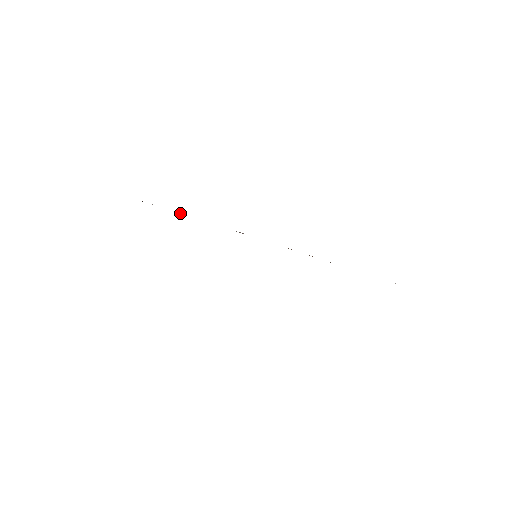
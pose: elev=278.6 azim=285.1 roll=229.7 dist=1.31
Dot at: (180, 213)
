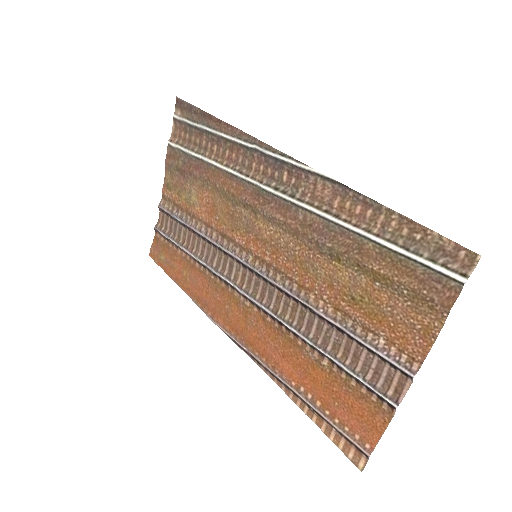
Dot at: (185, 246)
